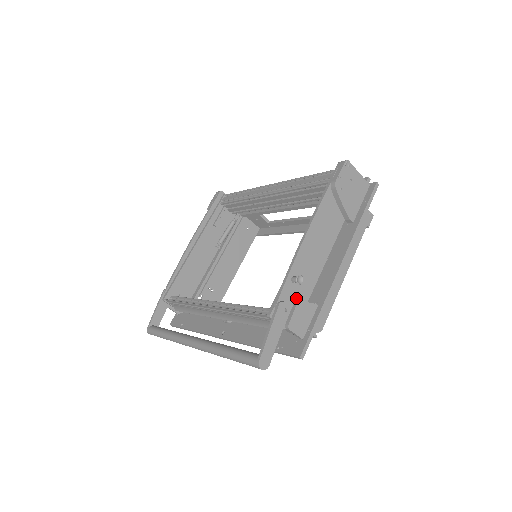
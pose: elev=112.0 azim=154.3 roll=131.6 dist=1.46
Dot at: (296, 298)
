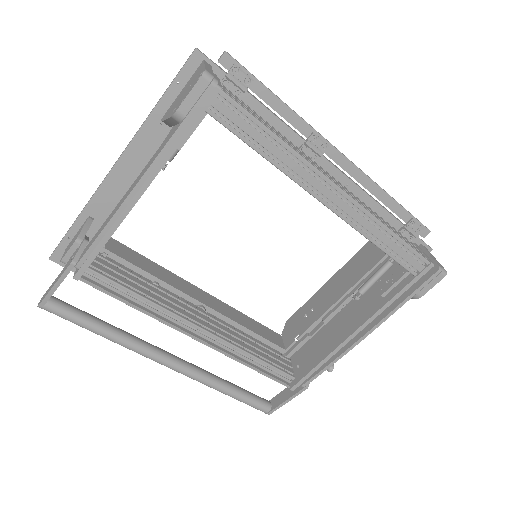
Dot at: (309, 358)
